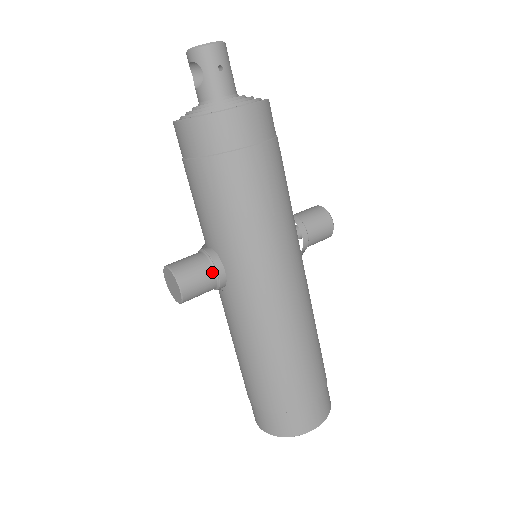
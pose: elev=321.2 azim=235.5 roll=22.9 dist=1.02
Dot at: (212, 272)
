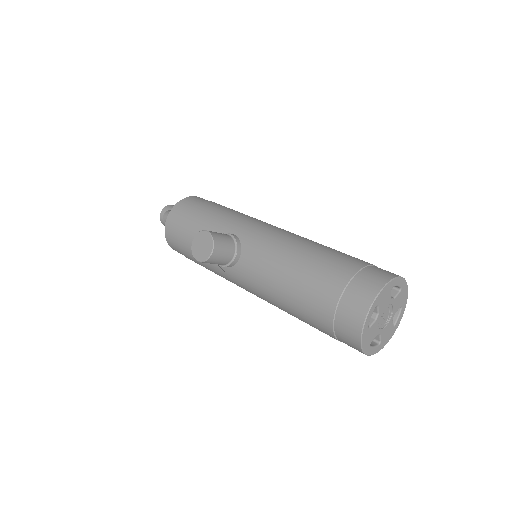
Dot at: (225, 234)
